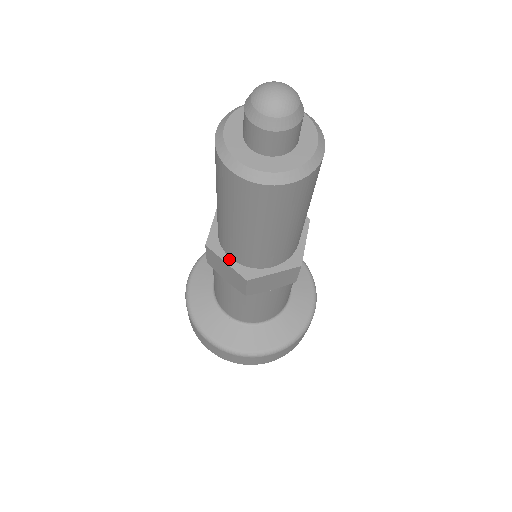
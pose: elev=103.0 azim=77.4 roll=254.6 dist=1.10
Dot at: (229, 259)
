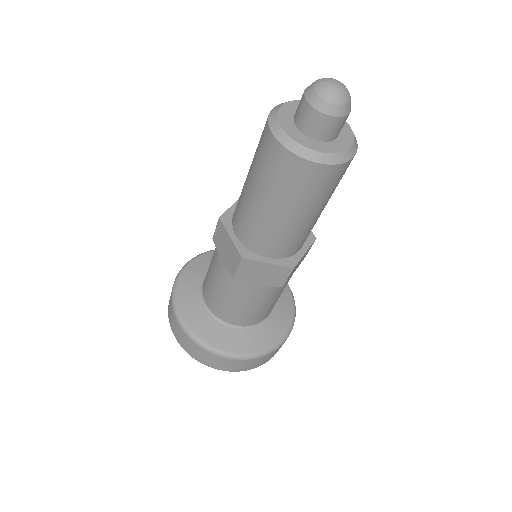
Dot at: (234, 236)
